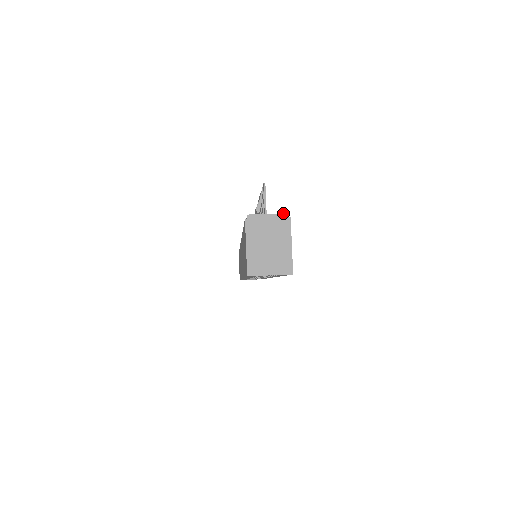
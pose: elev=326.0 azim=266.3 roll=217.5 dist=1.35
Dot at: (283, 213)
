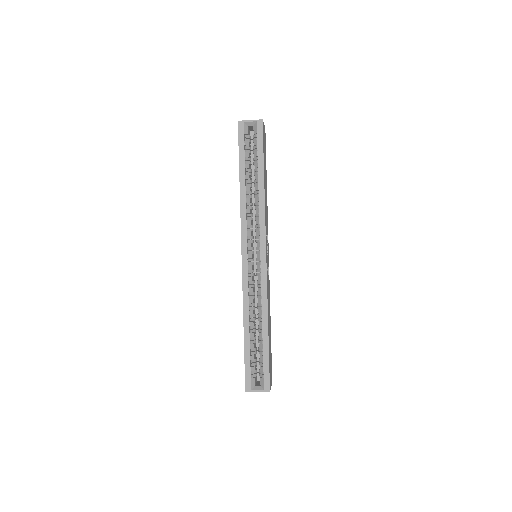
Dot at: occluded
